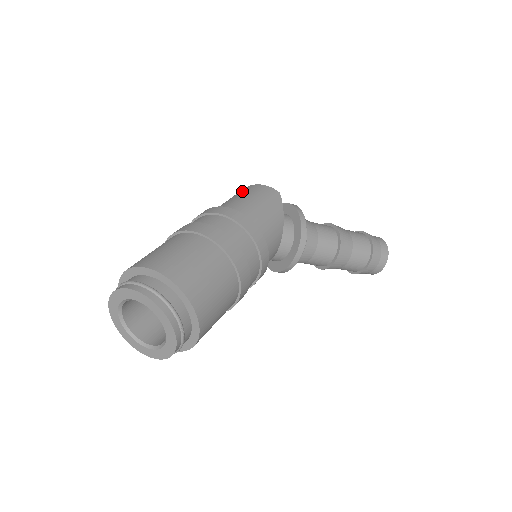
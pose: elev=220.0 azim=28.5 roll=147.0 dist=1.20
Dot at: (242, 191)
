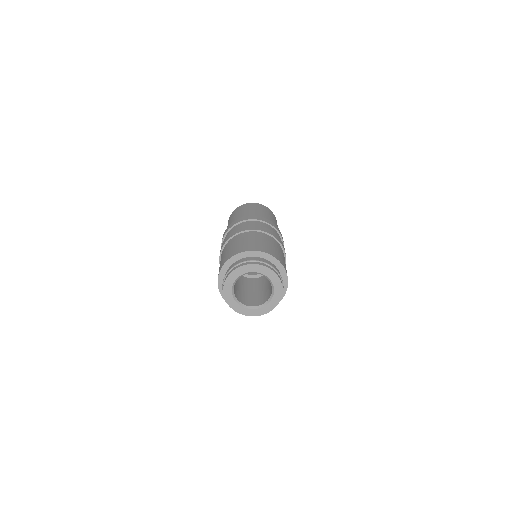
Dot at: (262, 208)
